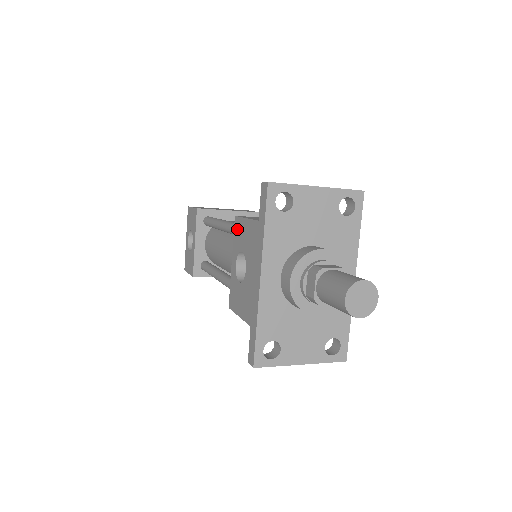
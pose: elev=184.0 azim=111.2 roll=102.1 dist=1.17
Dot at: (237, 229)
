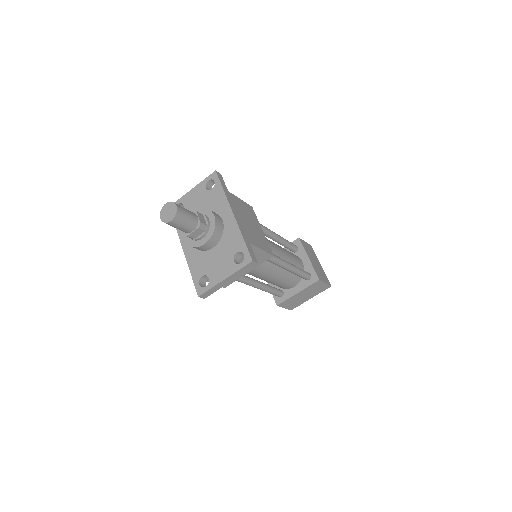
Dot at: occluded
